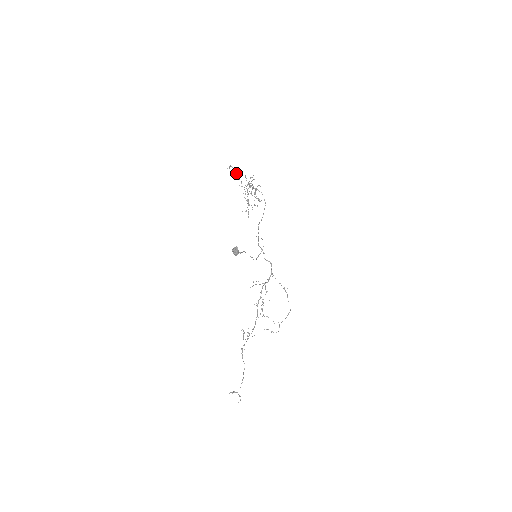
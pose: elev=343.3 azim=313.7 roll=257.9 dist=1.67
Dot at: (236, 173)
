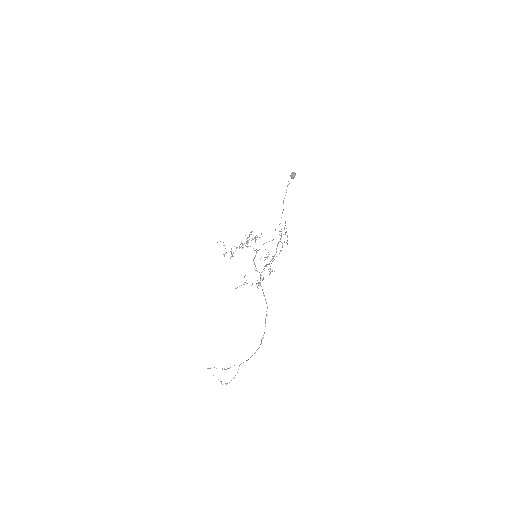
Dot at: (224, 245)
